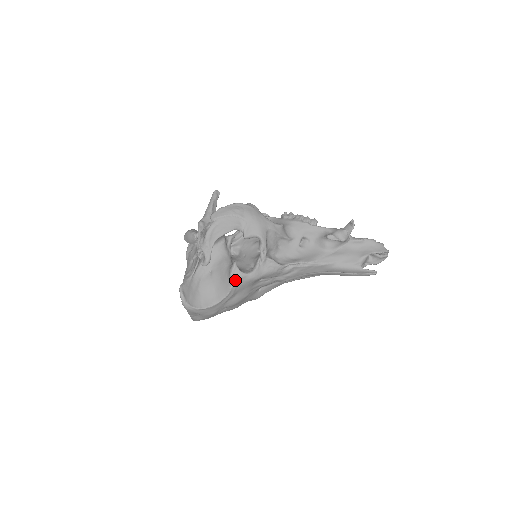
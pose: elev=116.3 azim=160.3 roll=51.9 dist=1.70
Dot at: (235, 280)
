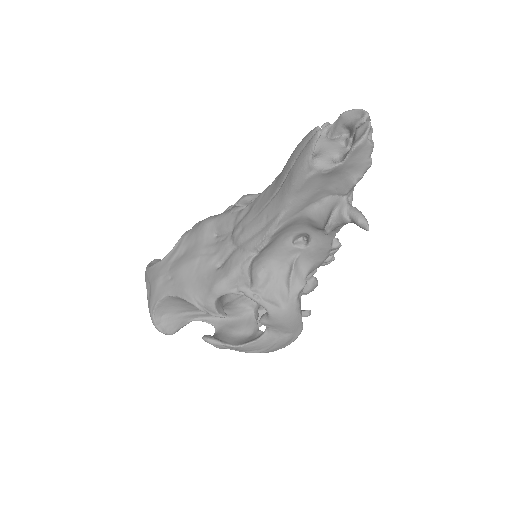
Dot at: (191, 229)
